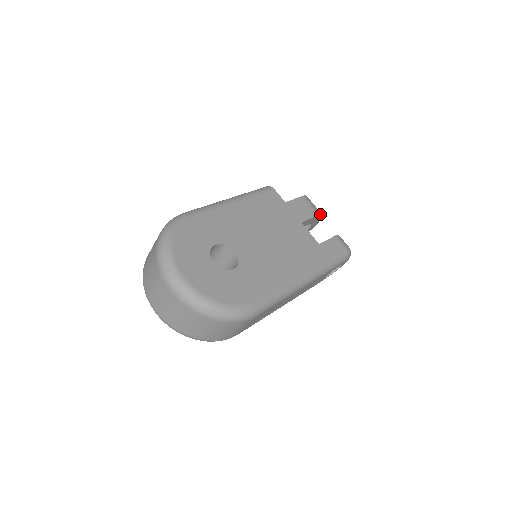
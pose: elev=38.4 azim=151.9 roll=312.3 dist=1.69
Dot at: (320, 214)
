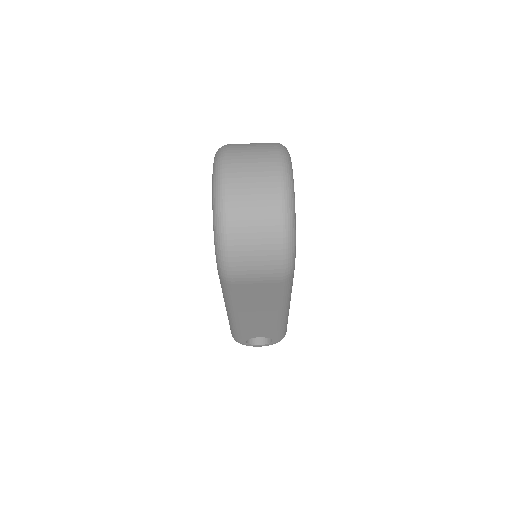
Dot at: occluded
